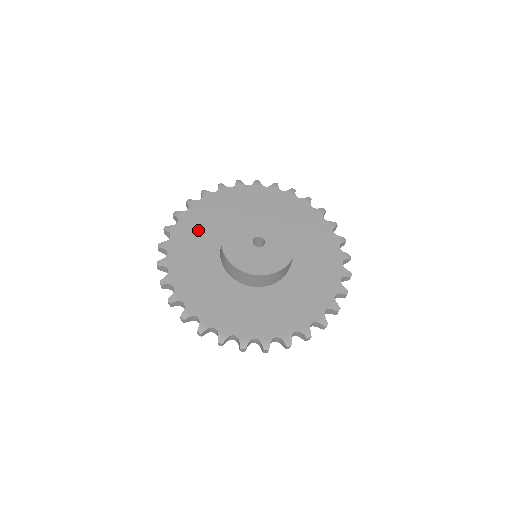
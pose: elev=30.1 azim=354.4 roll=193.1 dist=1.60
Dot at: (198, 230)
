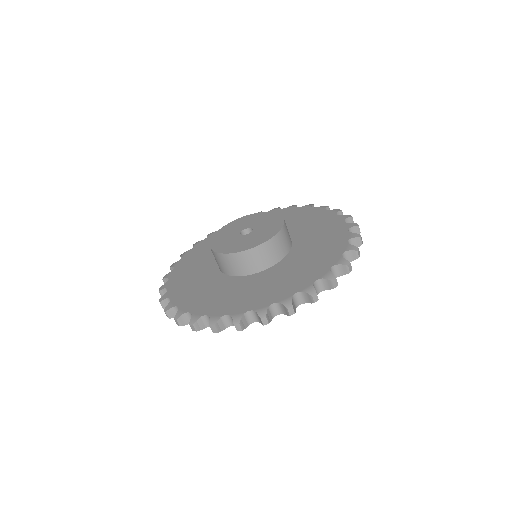
Dot at: occluded
